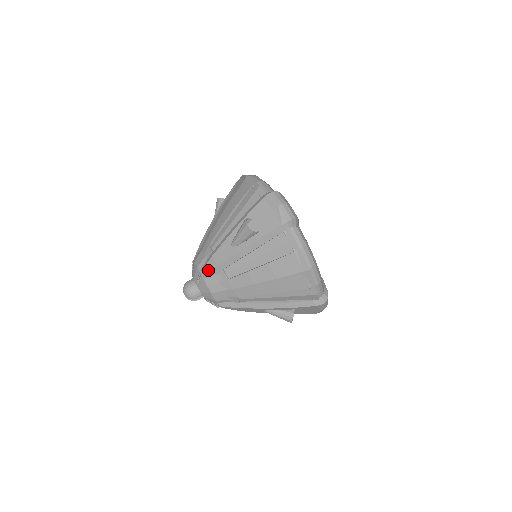
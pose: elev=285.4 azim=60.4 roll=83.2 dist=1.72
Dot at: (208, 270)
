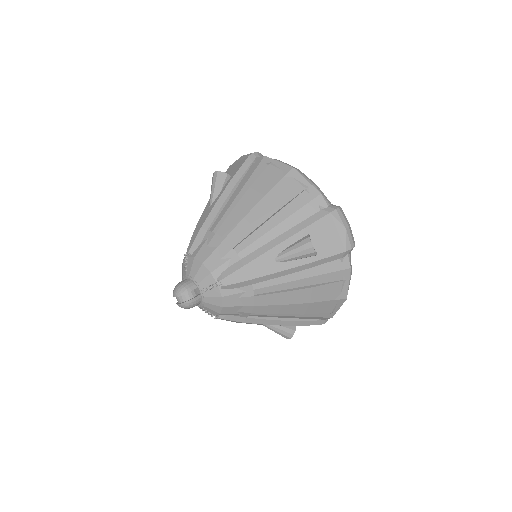
Dot at: (192, 242)
